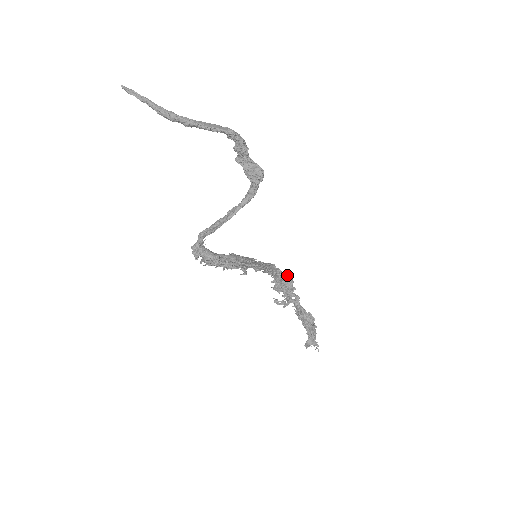
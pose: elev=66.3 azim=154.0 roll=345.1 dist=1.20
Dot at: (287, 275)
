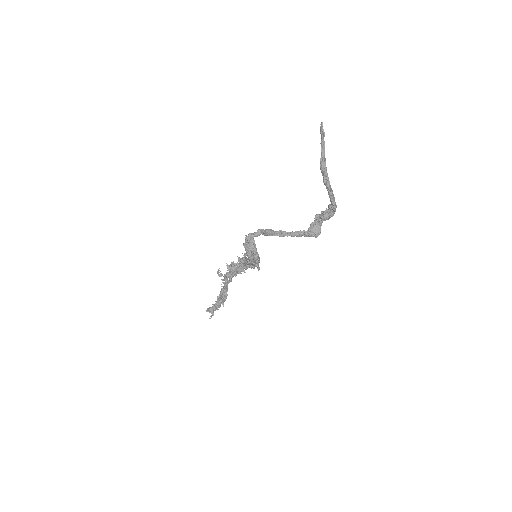
Dot at: occluded
